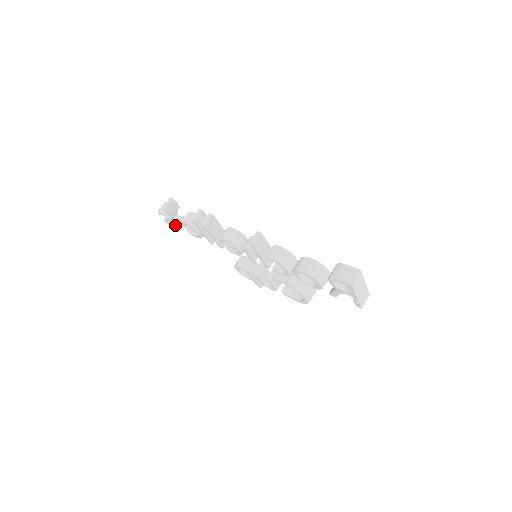
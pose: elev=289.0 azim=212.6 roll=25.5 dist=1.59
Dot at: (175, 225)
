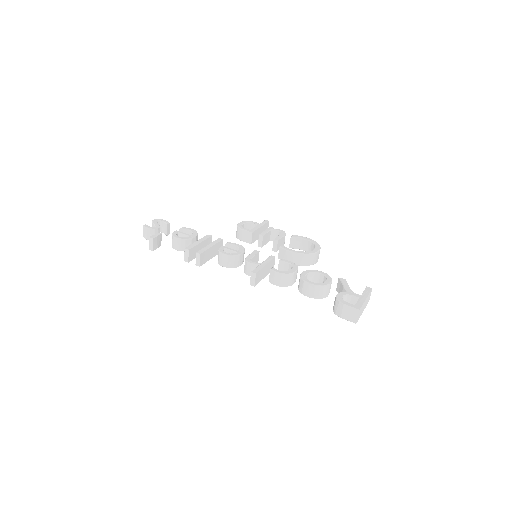
Dot at: (165, 234)
